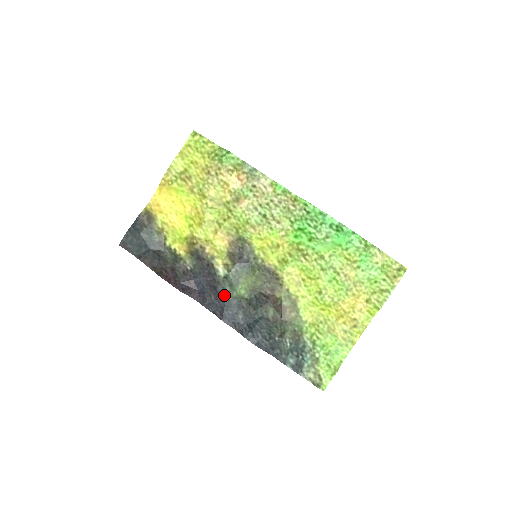
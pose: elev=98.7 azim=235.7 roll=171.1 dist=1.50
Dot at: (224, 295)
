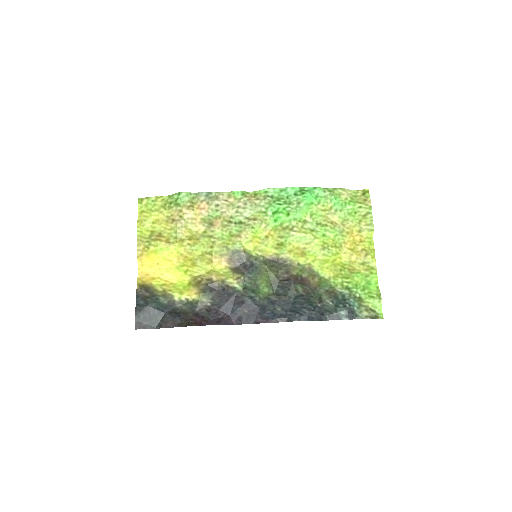
Dot at: (254, 302)
